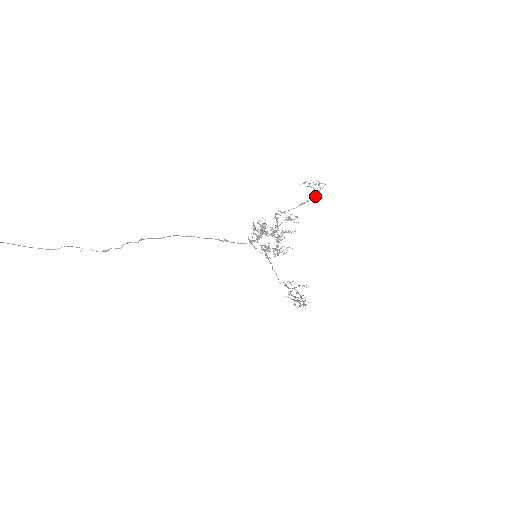
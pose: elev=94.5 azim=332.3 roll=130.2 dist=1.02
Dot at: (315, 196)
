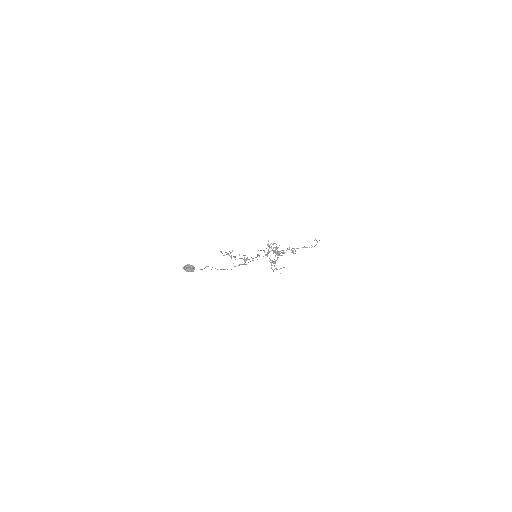
Dot at: occluded
